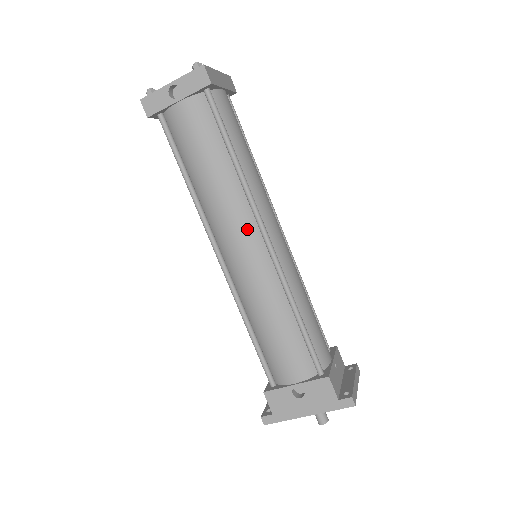
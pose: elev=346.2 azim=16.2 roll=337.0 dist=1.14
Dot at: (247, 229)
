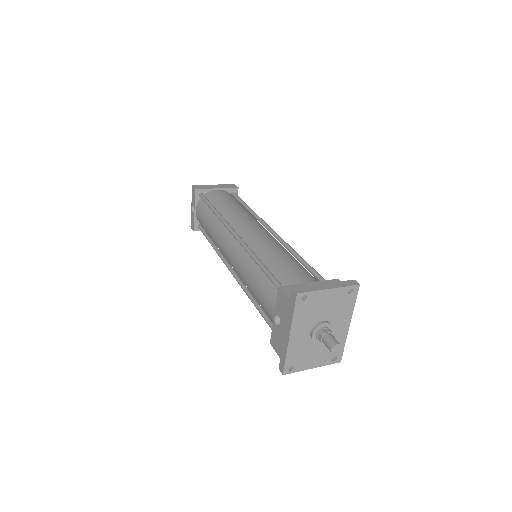
Dot at: (227, 239)
